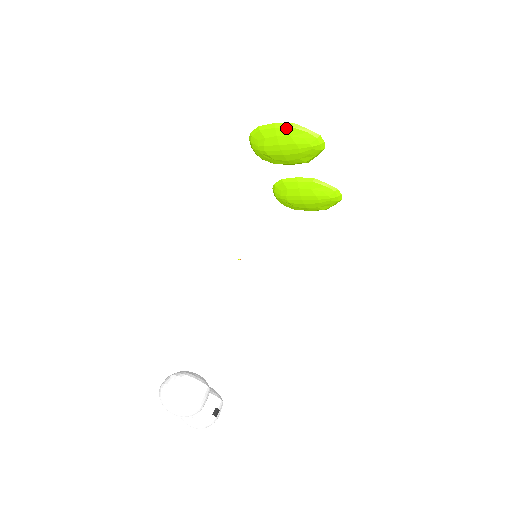
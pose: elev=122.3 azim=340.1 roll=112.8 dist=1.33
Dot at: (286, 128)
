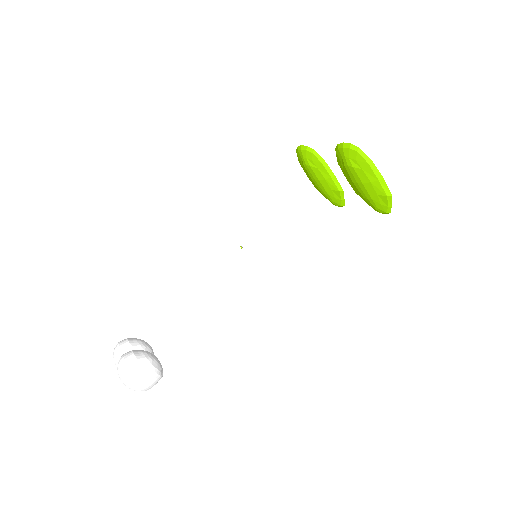
Dot at: (384, 191)
